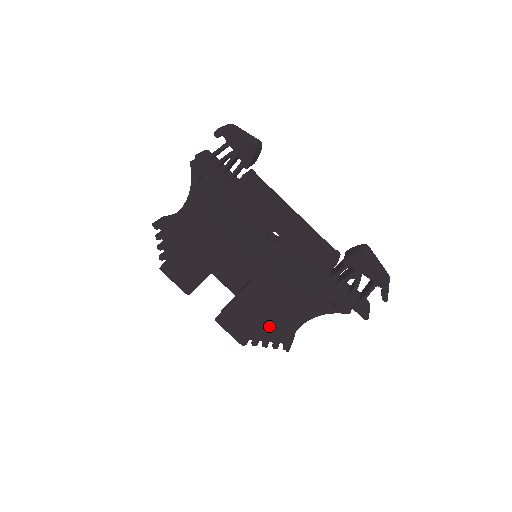
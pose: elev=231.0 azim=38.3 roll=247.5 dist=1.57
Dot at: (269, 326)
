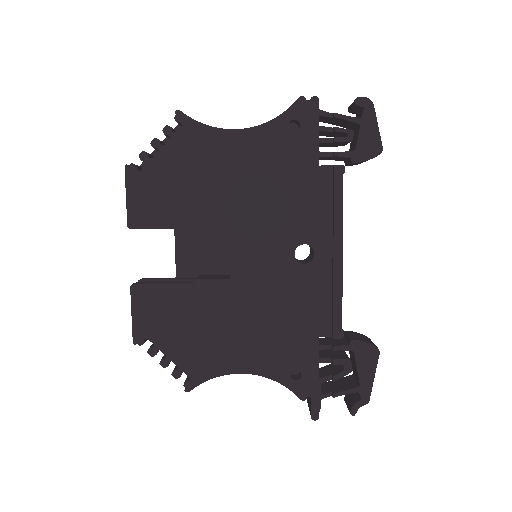
Dot at: (195, 345)
